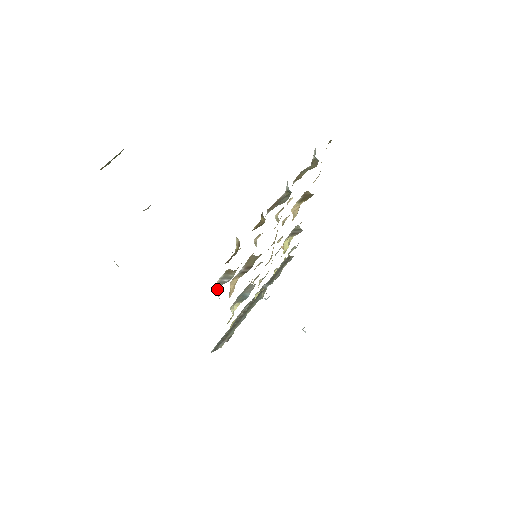
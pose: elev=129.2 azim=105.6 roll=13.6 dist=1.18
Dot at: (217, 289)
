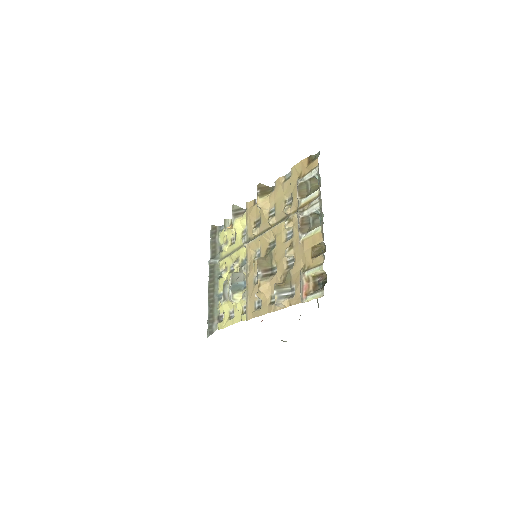
Dot at: (283, 304)
